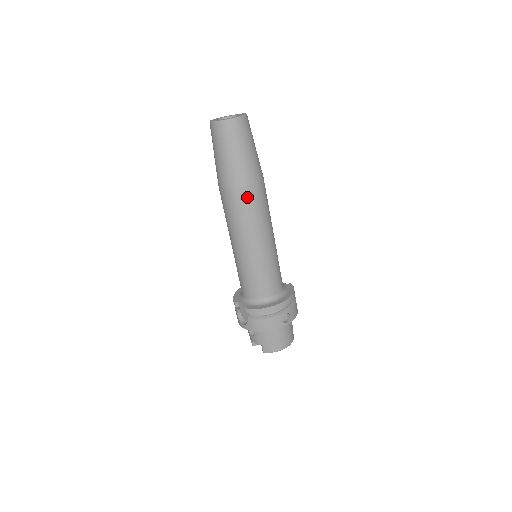
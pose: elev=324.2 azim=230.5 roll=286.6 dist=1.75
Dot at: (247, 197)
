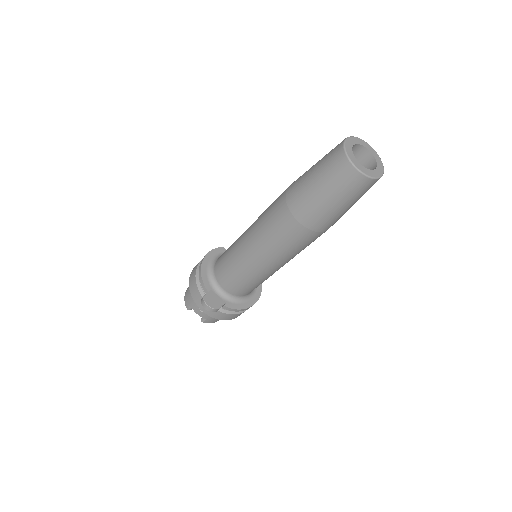
Dot at: (316, 238)
